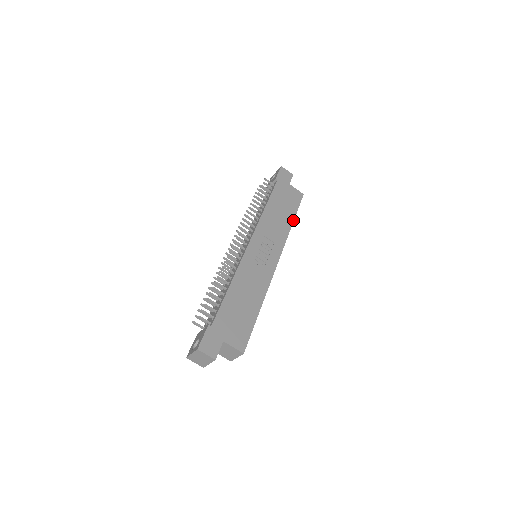
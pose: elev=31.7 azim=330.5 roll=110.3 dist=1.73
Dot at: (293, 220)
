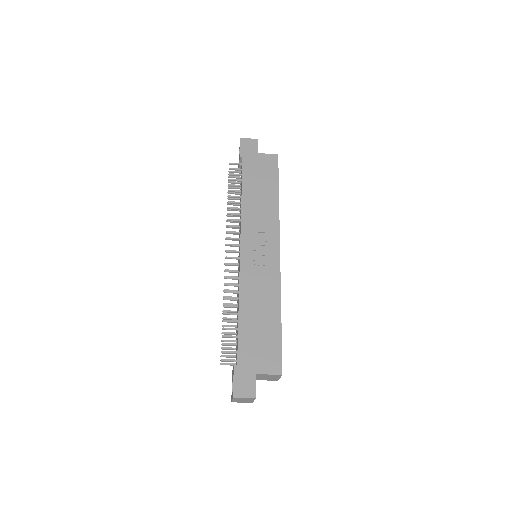
Dot at: (278, 193)
